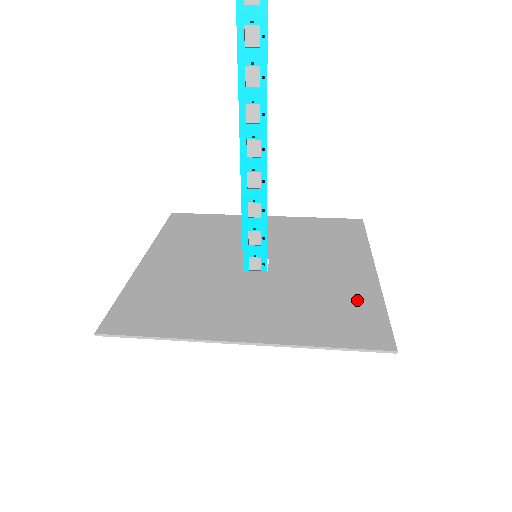
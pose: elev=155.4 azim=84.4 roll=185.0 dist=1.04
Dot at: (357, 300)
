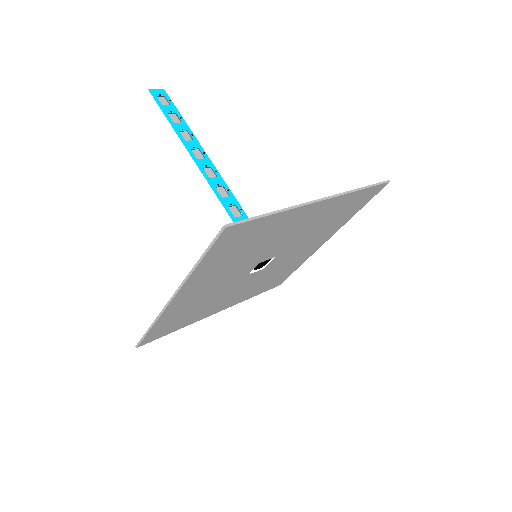
Dot at: occluded
